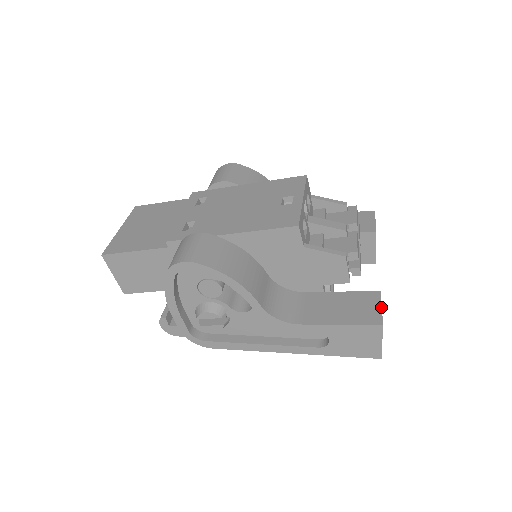
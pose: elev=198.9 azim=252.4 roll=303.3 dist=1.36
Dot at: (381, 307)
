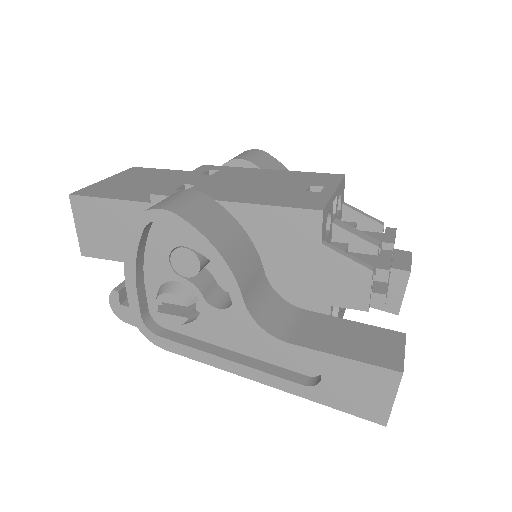
Dot at: (404, 351)
